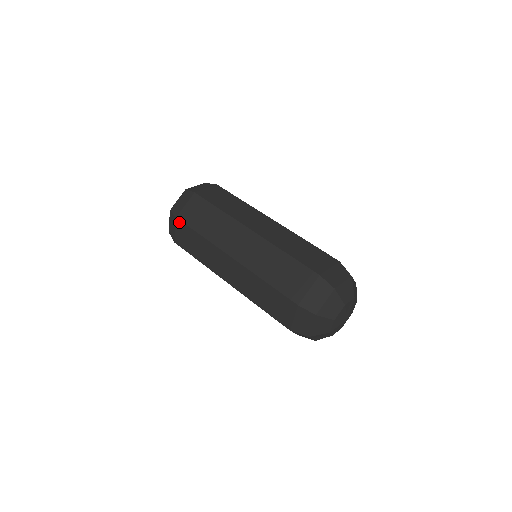
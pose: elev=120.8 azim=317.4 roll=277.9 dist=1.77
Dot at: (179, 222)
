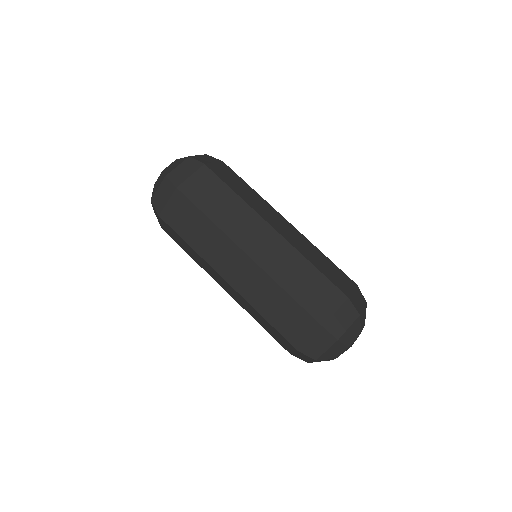
Dot at: (163, 221)
